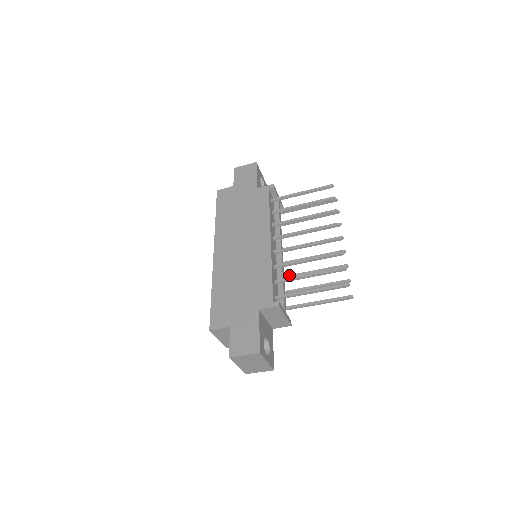
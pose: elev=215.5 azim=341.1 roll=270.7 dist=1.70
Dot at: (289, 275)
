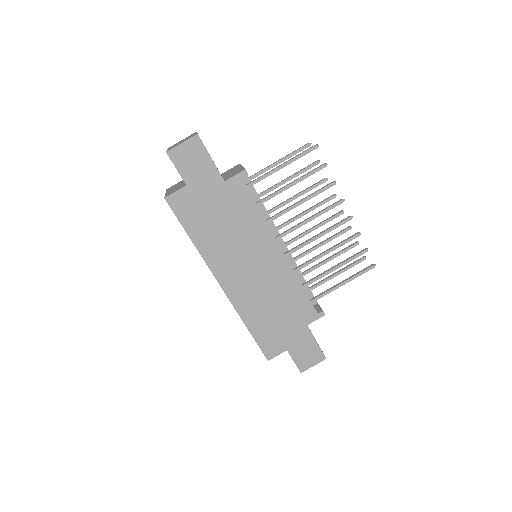
Dot at: (296, 258)
